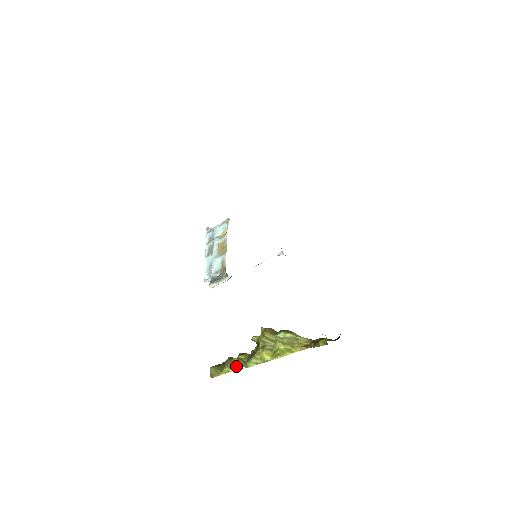
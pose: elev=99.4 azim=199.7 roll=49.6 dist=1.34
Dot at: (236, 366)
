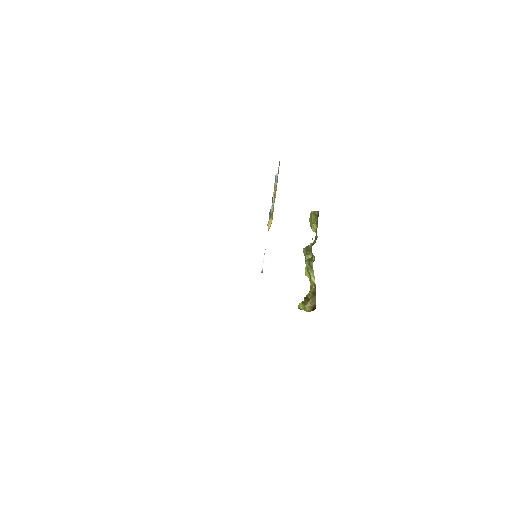
Dot at: occluded
